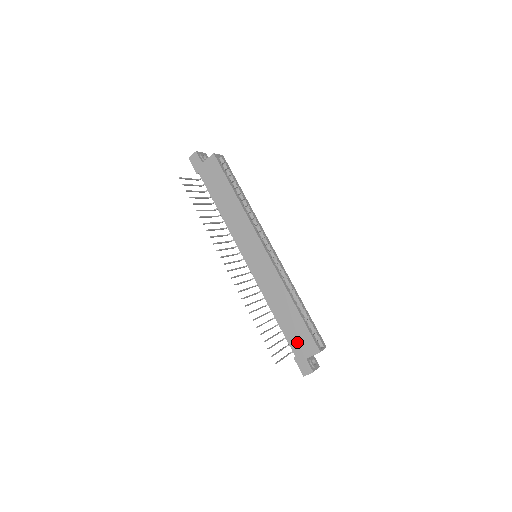
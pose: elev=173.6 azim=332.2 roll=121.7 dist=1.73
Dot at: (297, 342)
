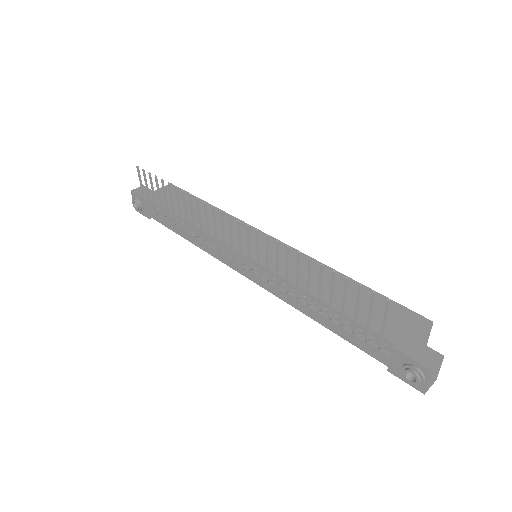
Dot at: occluded
